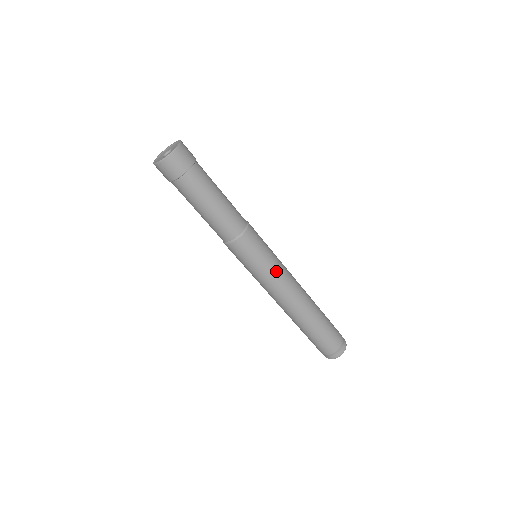
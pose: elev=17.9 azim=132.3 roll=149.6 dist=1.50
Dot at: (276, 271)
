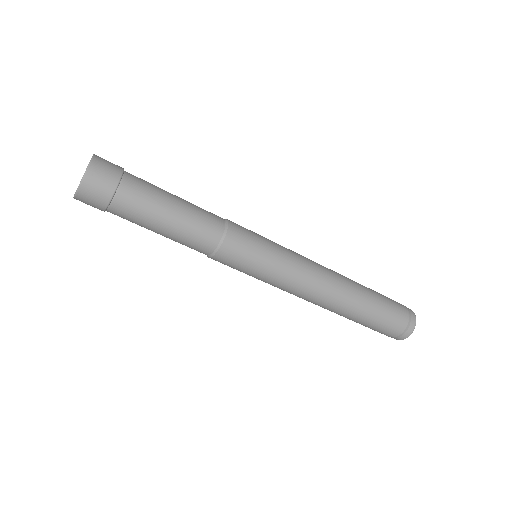
Dot at: (283, 274)
